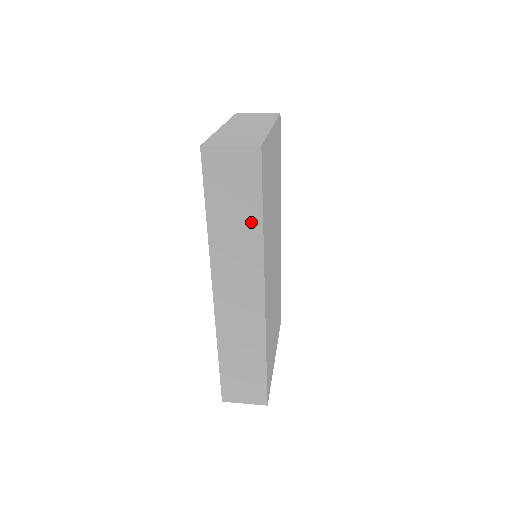
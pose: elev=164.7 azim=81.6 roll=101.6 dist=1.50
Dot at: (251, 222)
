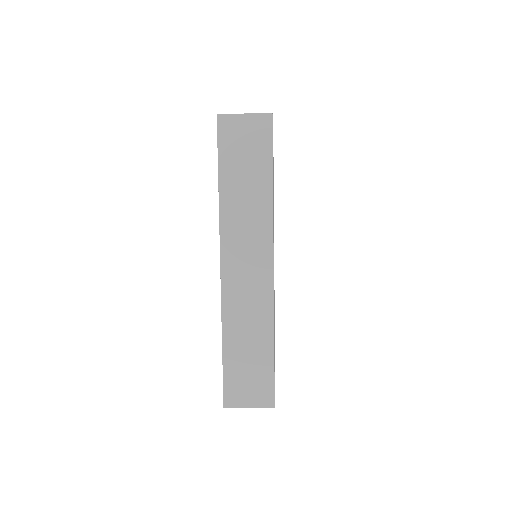
Dot at: (261, 187)
